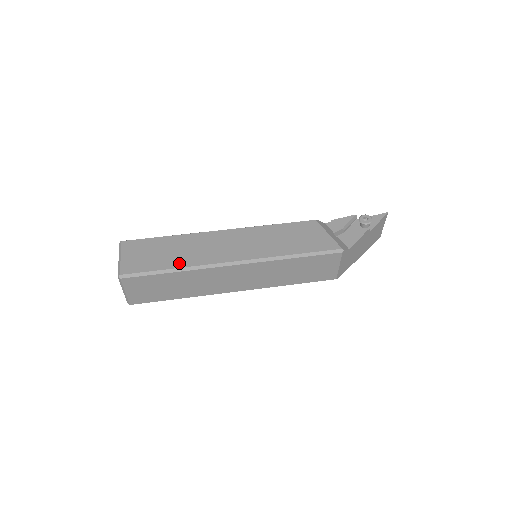
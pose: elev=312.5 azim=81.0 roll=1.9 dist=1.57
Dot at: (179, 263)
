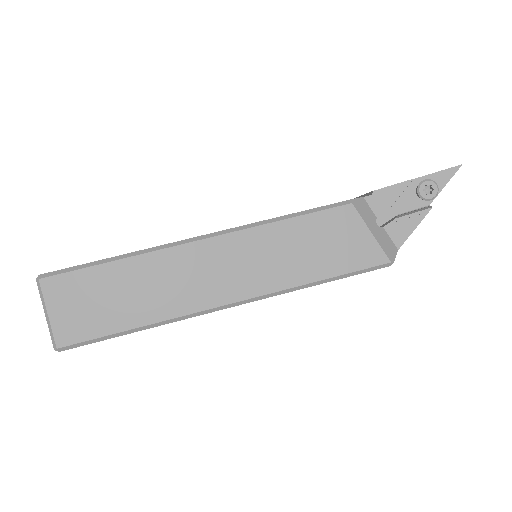
Dot at: (145, 316)
